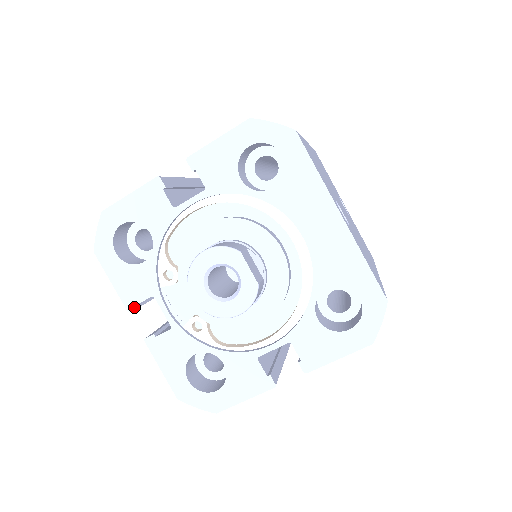
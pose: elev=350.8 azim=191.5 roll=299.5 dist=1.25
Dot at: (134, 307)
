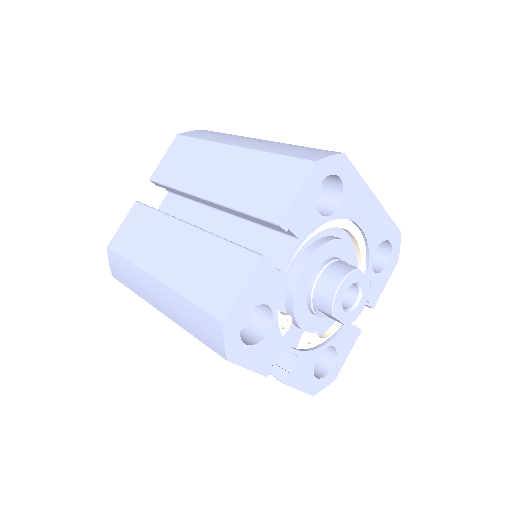
Dot at: (271, 369)
